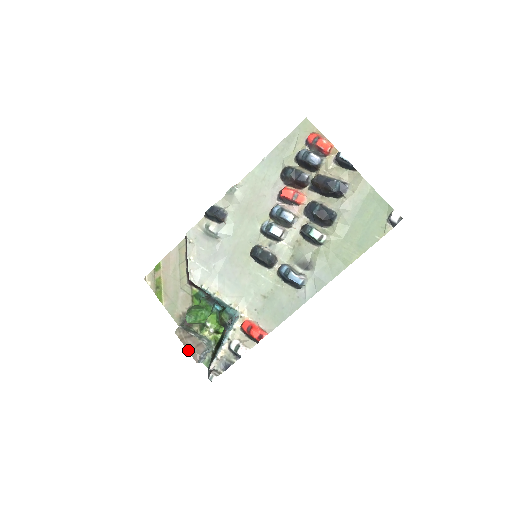
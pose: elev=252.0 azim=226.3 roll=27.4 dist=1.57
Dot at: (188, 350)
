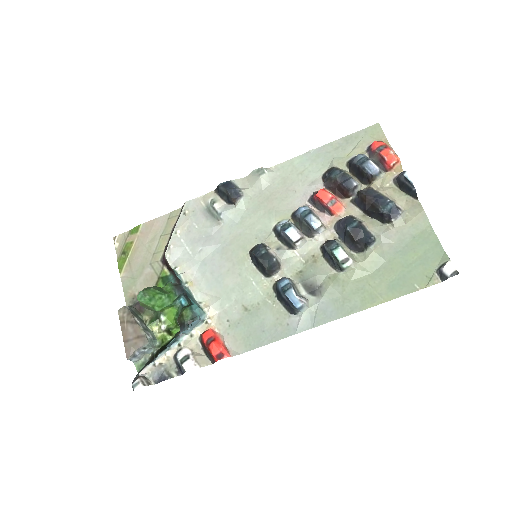
Dot at: (124, 338)
